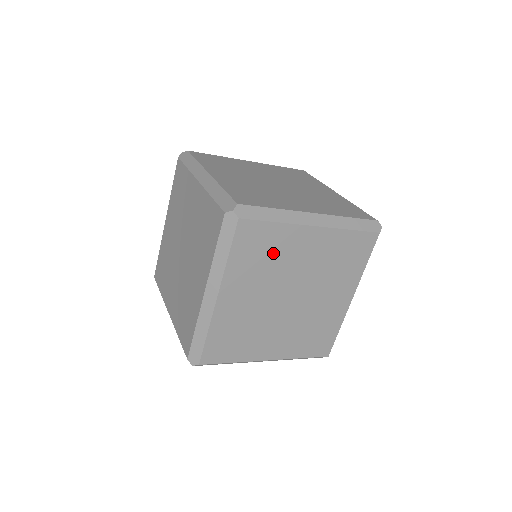
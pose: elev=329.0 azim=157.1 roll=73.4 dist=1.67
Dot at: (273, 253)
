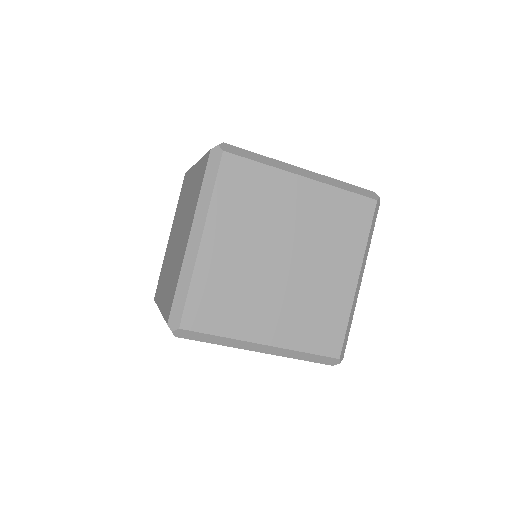
Dot at: occluded
